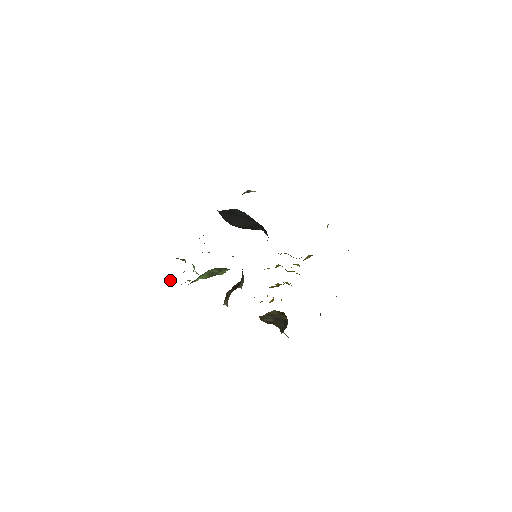
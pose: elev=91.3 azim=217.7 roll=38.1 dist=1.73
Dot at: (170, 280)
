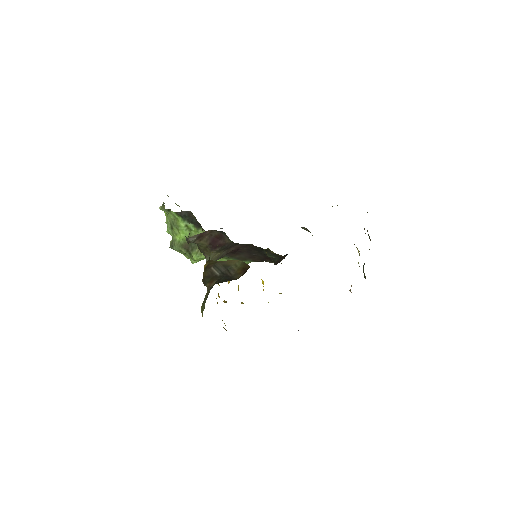
Dot at: occluded
